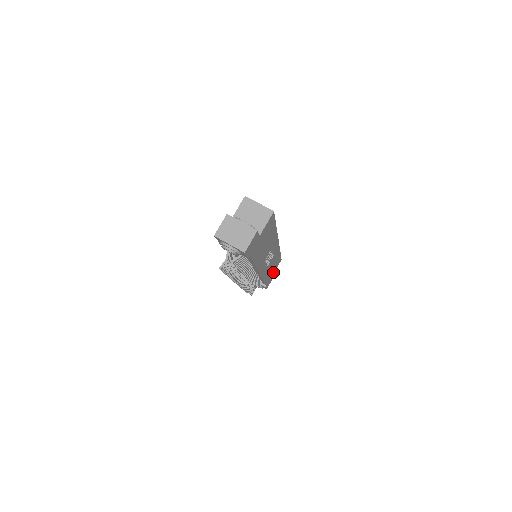
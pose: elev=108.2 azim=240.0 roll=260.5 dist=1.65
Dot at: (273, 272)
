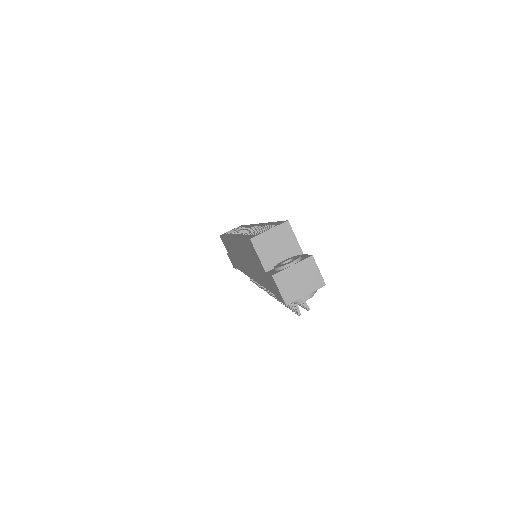
Dot at: occluded
